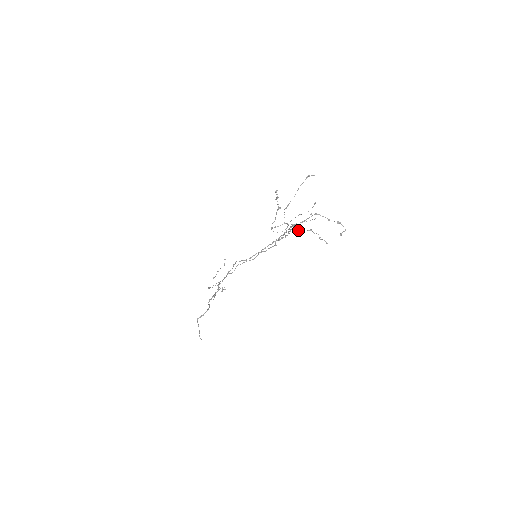
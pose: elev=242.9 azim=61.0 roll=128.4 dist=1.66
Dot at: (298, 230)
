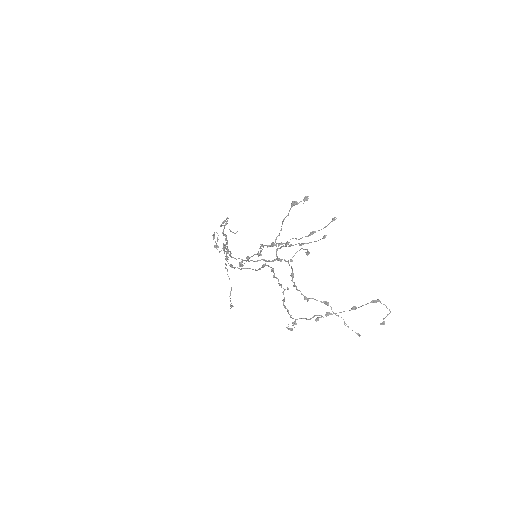
Dot at: occluded
